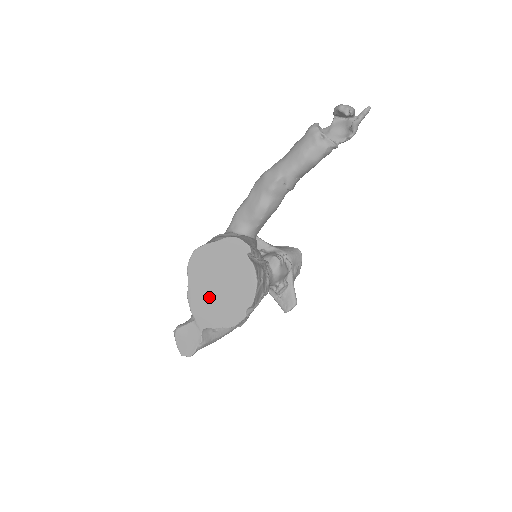
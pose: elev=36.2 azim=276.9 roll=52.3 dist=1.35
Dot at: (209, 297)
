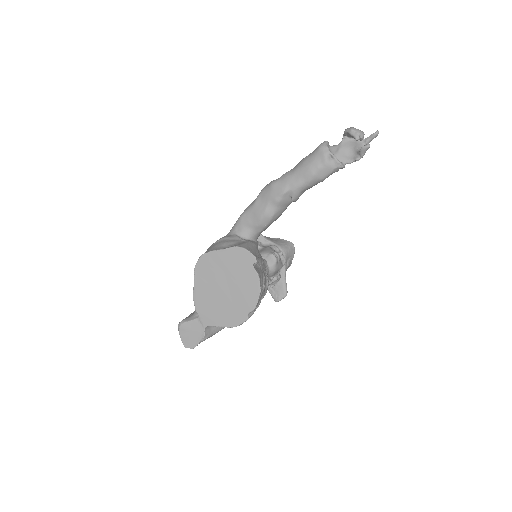
Dot at: (214, 299)
